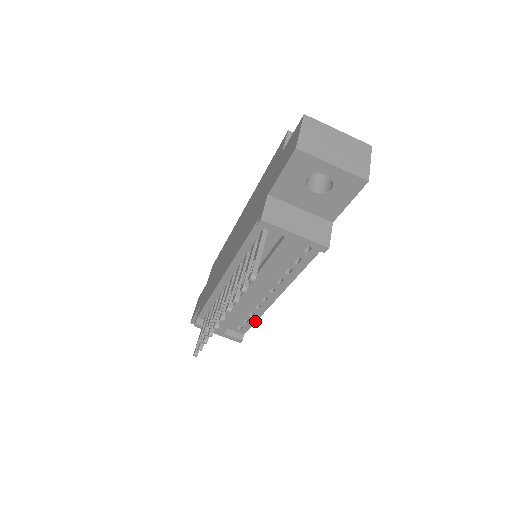
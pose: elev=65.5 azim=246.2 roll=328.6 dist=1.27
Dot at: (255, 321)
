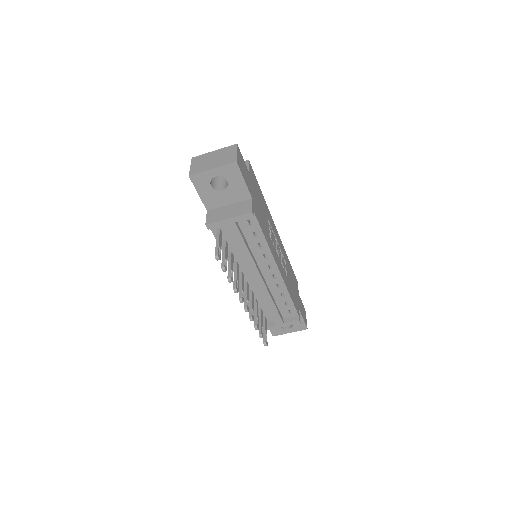
Dot at: (290, 299)
